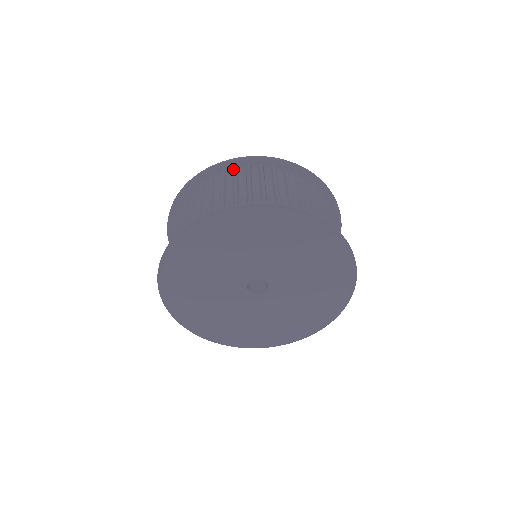
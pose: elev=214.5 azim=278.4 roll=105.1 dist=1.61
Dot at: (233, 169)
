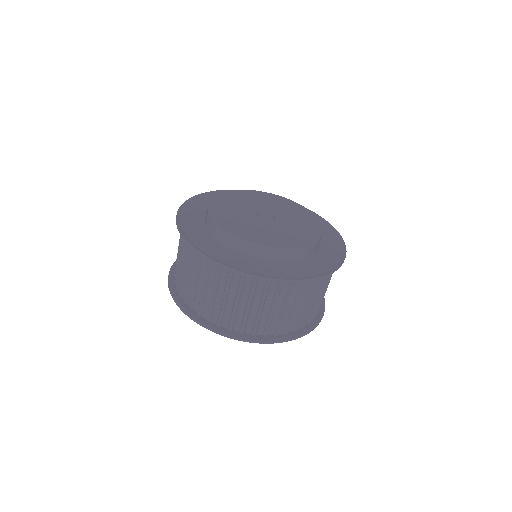
Dot at: occluded
